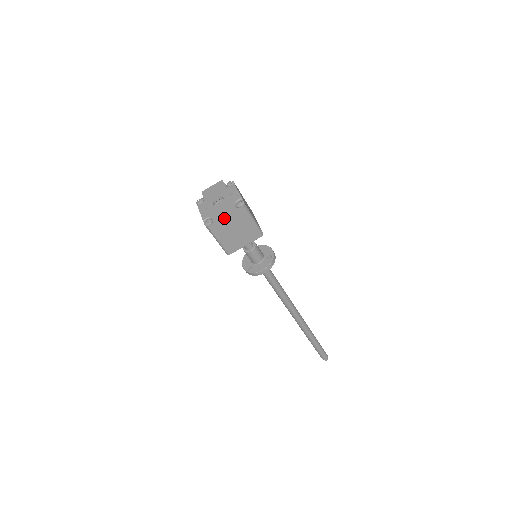
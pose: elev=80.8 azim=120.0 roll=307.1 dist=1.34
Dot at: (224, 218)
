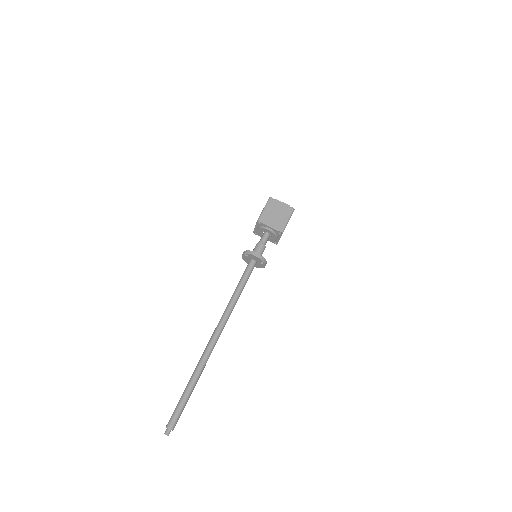
Dot at: (280, 203)
